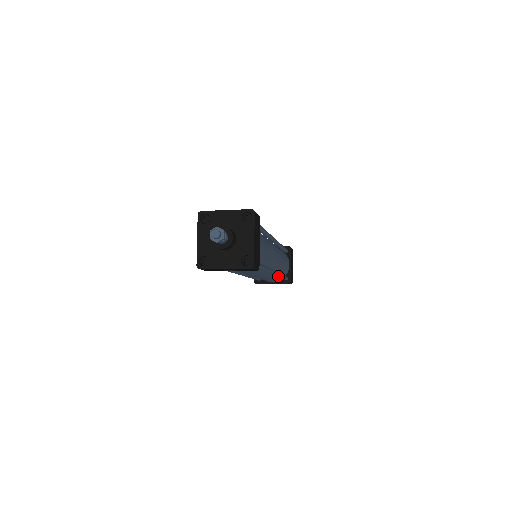
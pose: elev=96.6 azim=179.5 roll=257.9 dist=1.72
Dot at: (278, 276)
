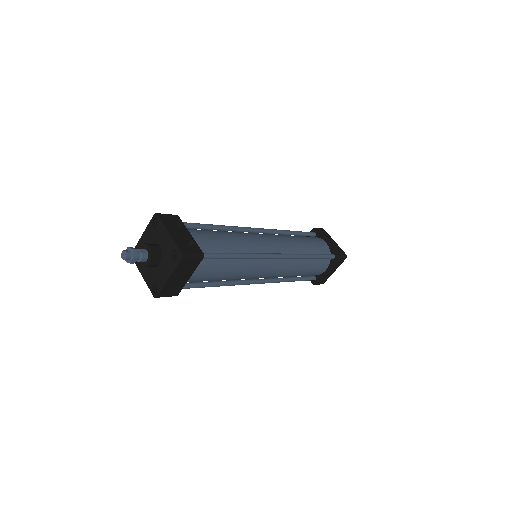
Dot at: (277, 282)
